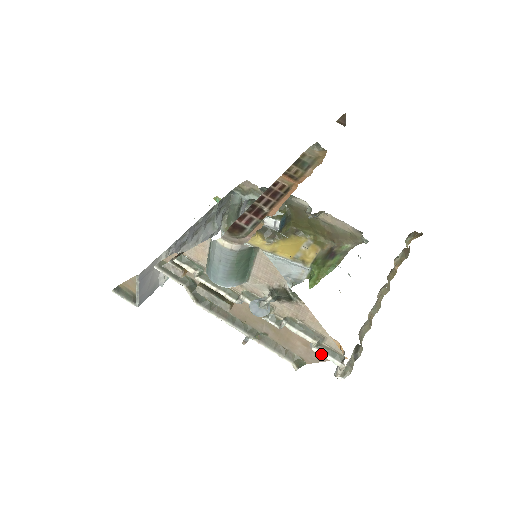
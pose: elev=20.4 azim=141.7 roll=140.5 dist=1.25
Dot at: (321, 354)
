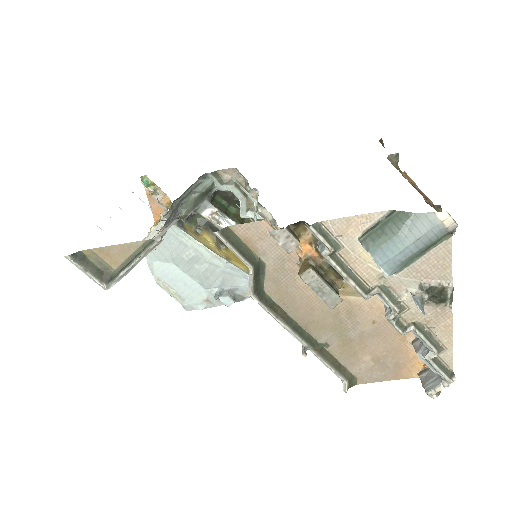
Dot at: (436, 367)
